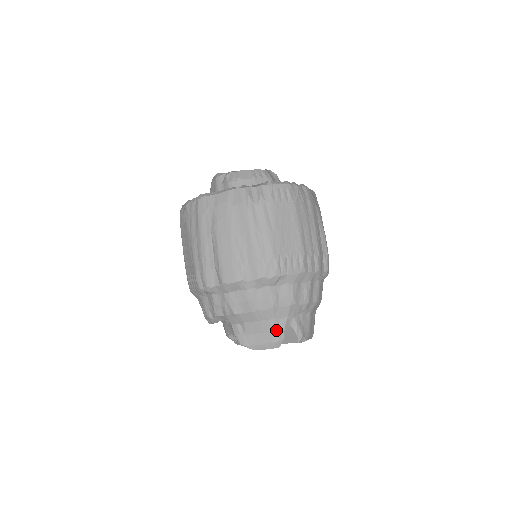
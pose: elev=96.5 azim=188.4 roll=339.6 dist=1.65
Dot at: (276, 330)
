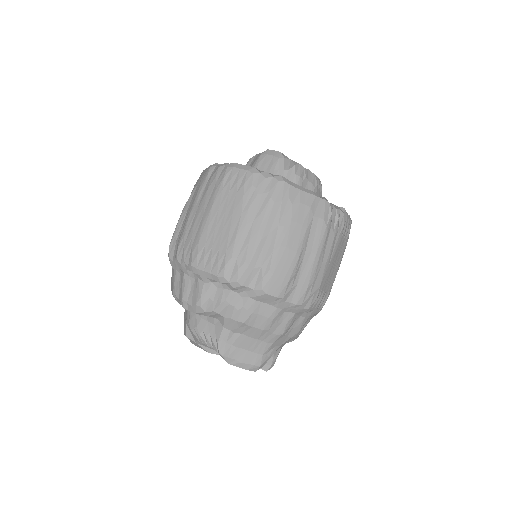
Dot at: (265, 355)
